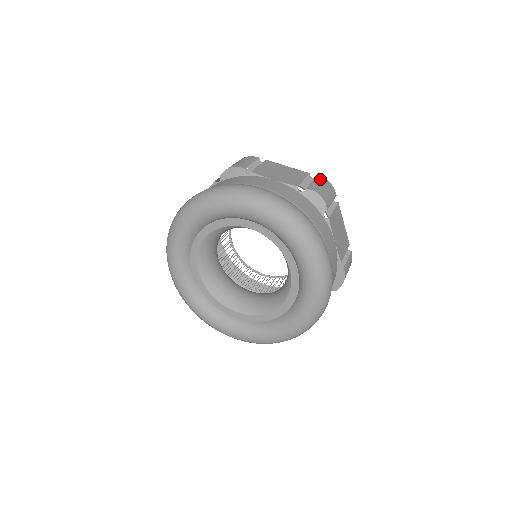
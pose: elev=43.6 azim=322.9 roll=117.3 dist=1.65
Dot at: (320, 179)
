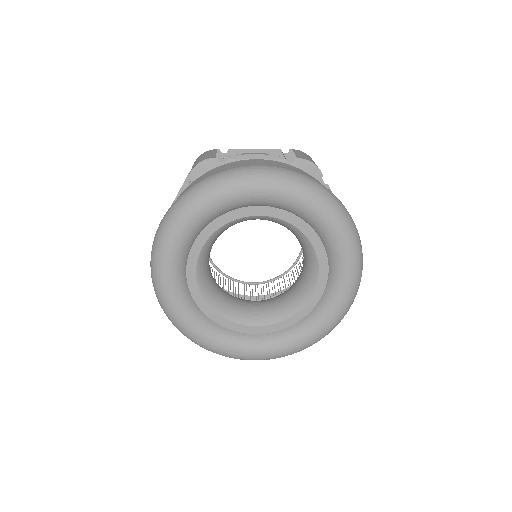
Dot at: occluded
